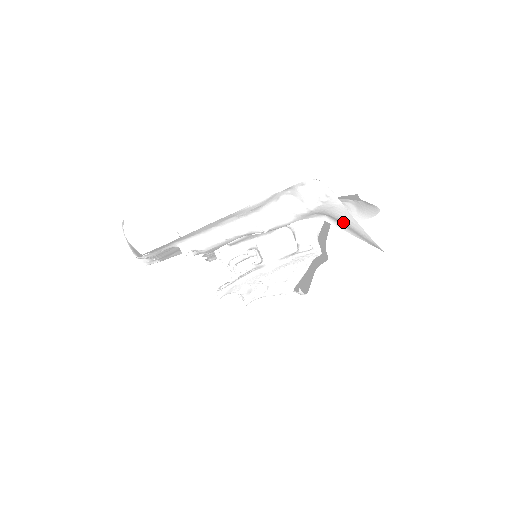
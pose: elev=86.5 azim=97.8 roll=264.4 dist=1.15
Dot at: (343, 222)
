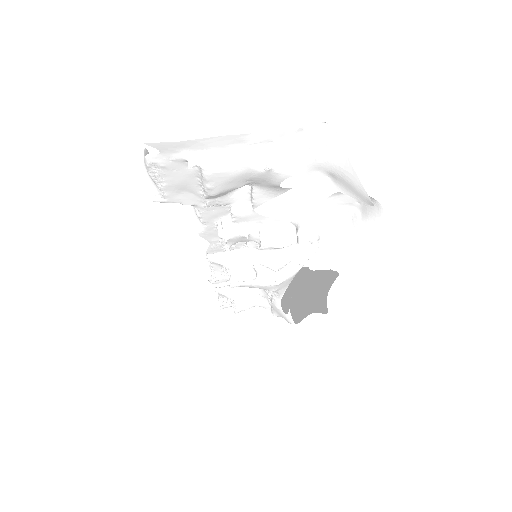
Dot at: (342, 177)
